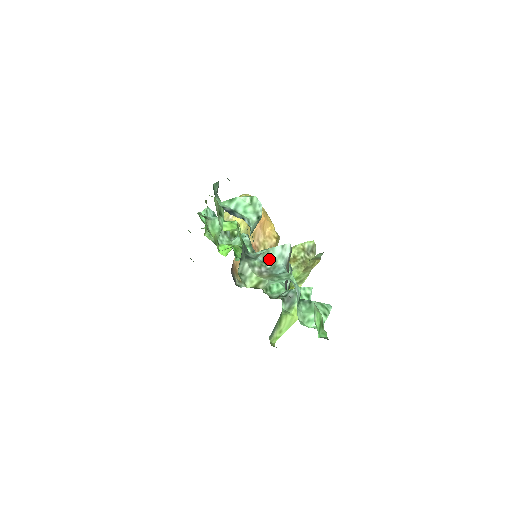
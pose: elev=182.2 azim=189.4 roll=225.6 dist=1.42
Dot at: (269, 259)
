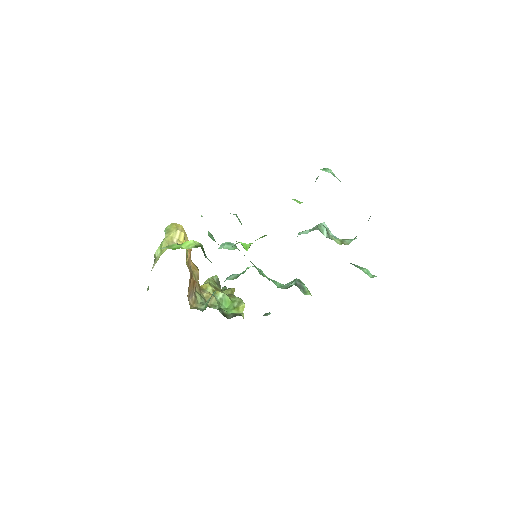
Dot at: (323, 231)
